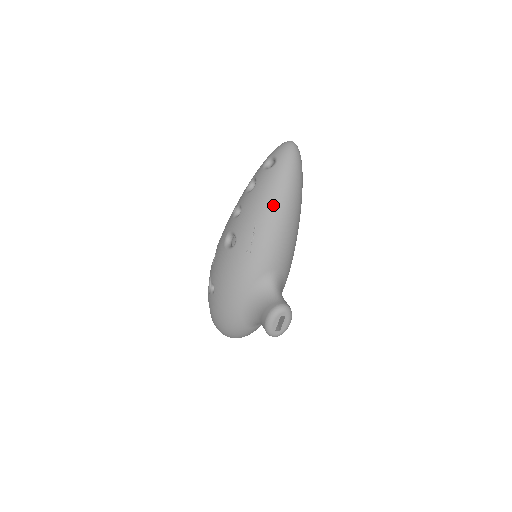
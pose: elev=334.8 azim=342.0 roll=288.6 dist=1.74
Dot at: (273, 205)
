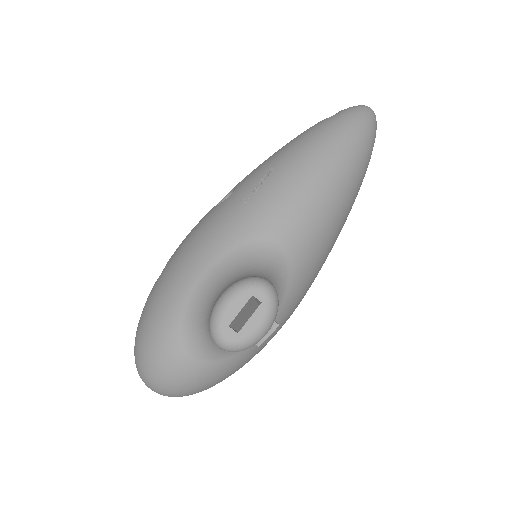
Dot at: (312, 148)
